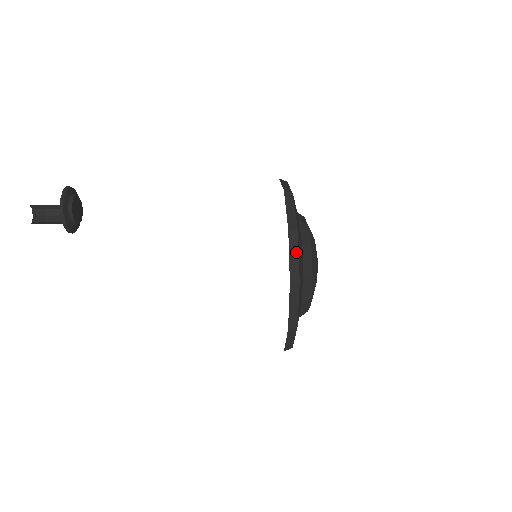
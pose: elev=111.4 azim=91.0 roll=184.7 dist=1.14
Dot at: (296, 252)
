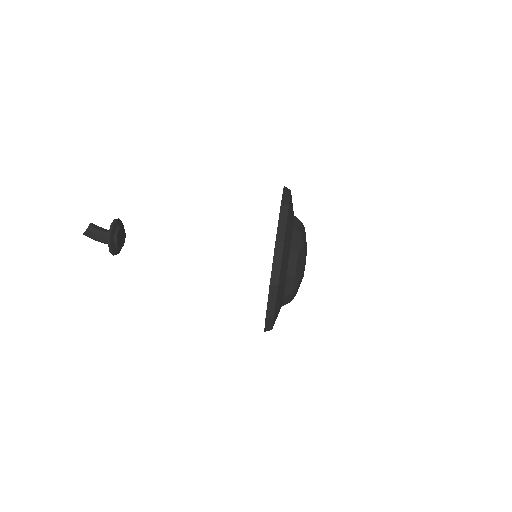
Dot at: (288, 196)
